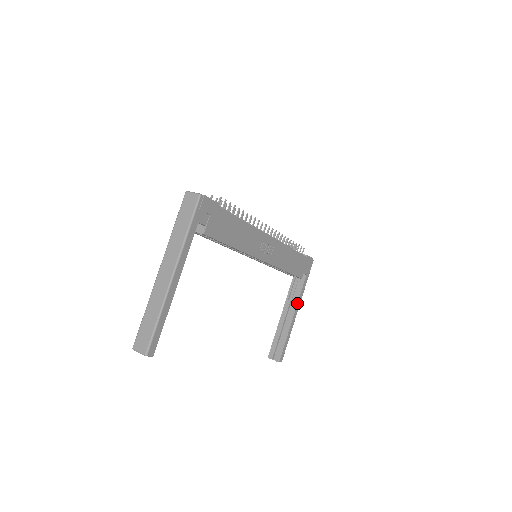
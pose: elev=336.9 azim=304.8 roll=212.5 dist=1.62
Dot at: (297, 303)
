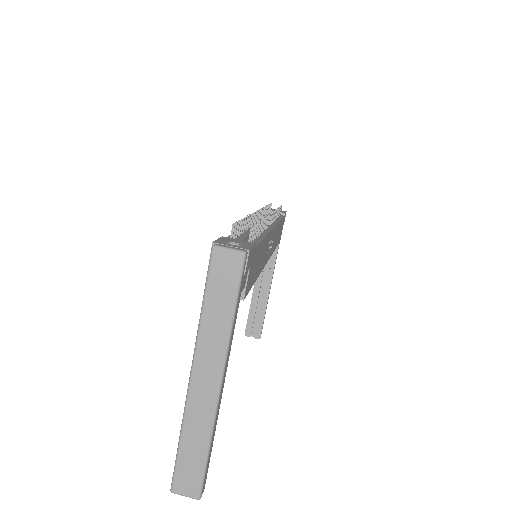
Dot at: (273, 270)
